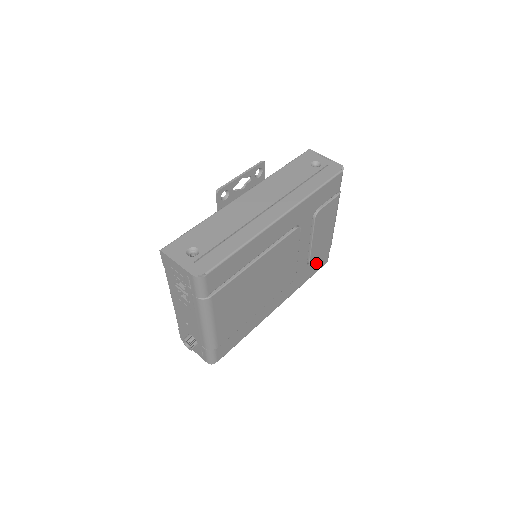
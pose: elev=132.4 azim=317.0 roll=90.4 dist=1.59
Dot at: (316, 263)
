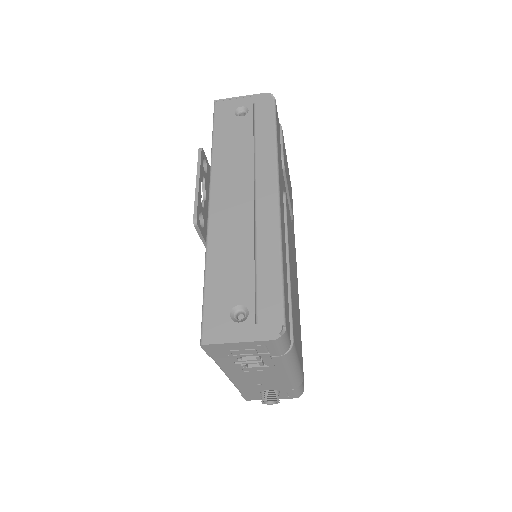
Dot at: occluded
